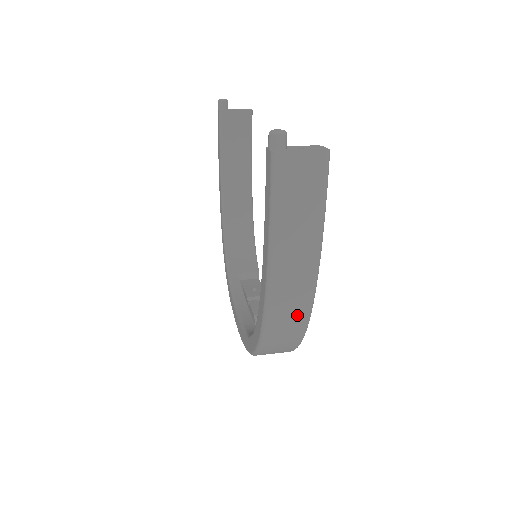
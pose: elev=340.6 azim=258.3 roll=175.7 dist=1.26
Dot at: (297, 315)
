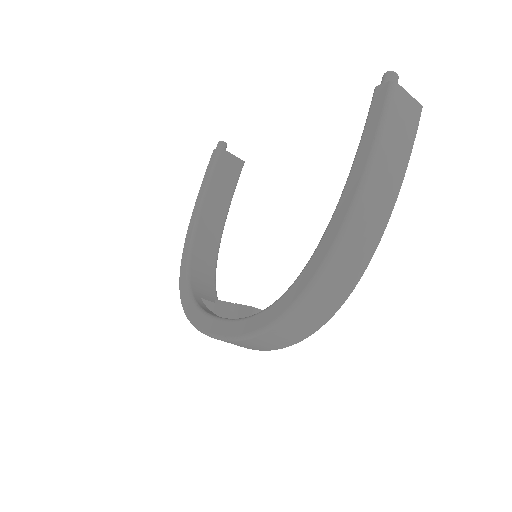
Dot at: (361, 256)
